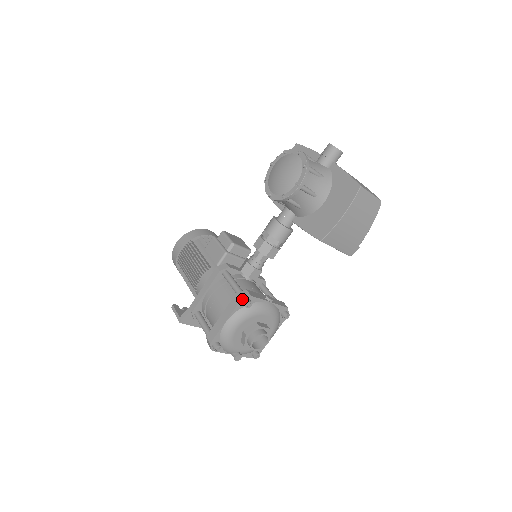
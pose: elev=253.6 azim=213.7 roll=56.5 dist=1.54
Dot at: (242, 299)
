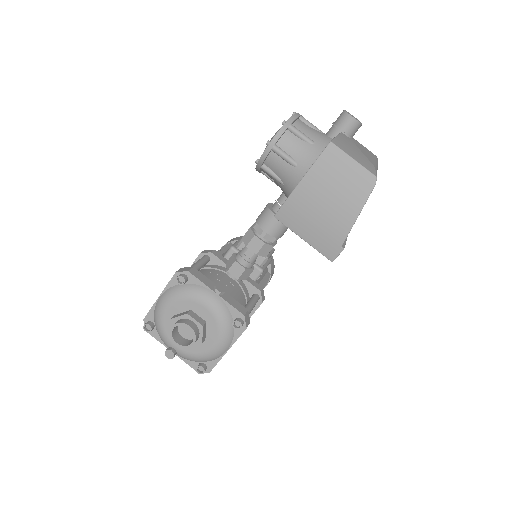
Dot at: (177, 271)
